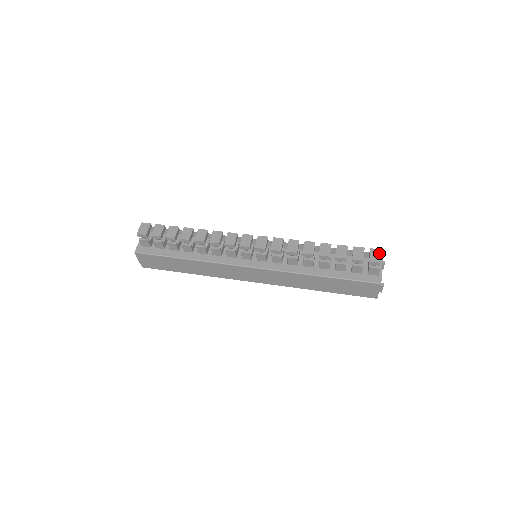
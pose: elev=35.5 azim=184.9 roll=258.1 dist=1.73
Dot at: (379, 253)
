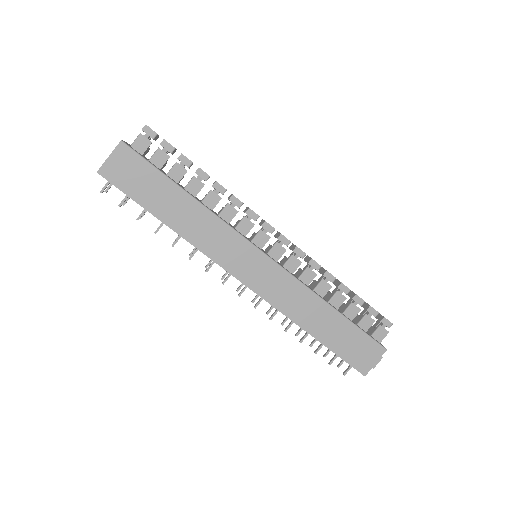
Dot at: occluded
